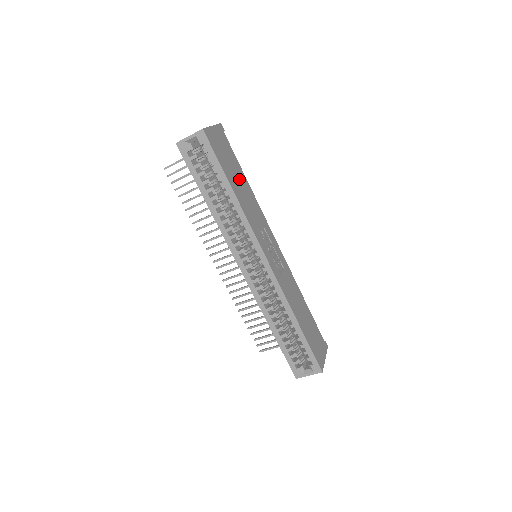
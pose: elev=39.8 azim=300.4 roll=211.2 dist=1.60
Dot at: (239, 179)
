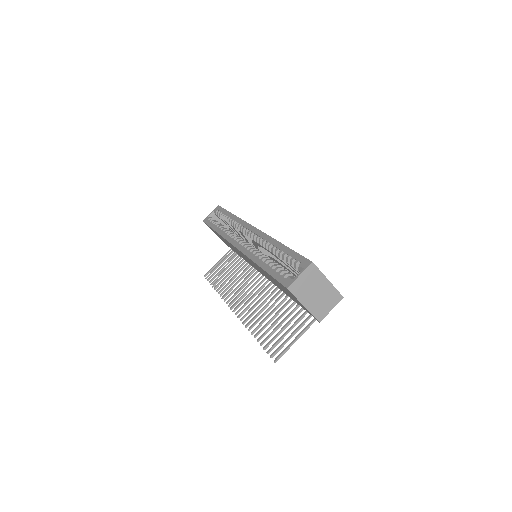
Dot at: occluded
